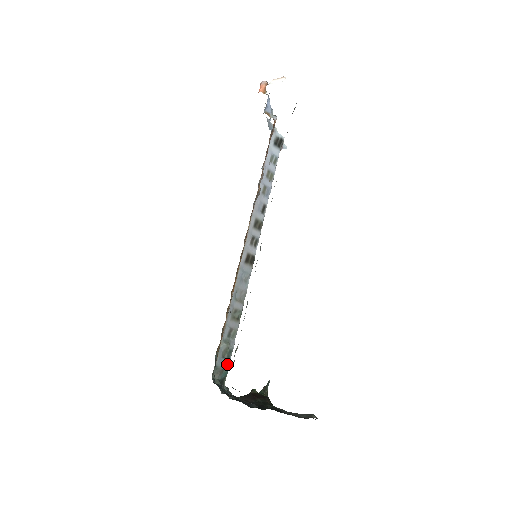
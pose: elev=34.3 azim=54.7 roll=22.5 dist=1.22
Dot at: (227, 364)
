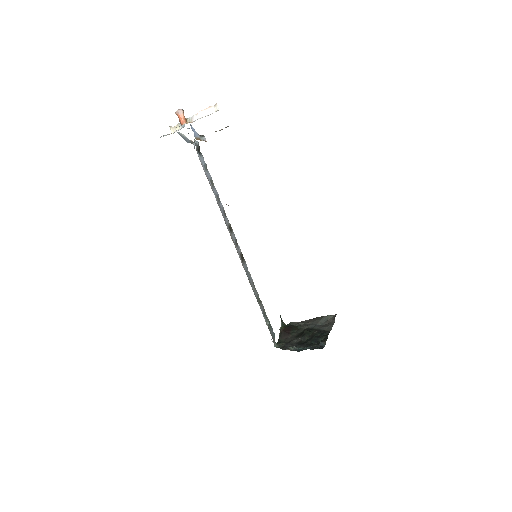
Dot at: occluded
